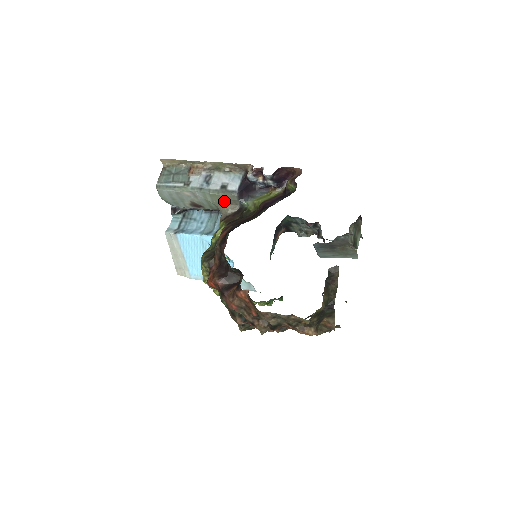
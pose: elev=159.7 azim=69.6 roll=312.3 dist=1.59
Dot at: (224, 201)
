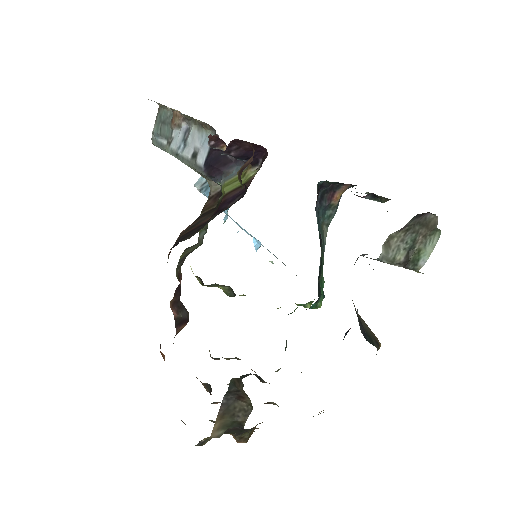
Dot at: occluded
